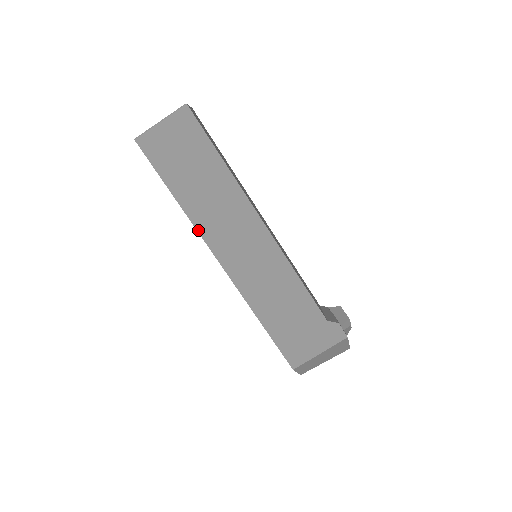
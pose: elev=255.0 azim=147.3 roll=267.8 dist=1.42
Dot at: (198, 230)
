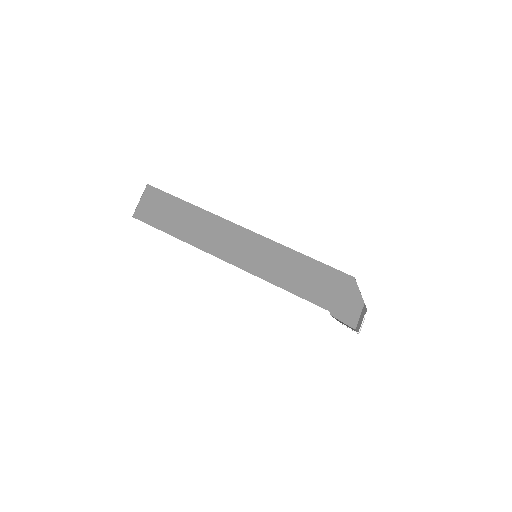
Dot at: (216, 215)
